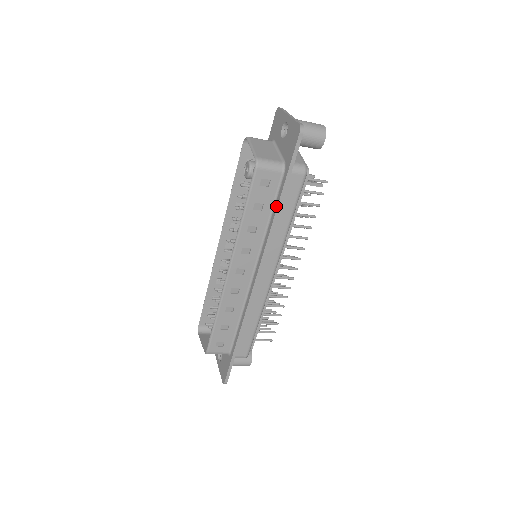
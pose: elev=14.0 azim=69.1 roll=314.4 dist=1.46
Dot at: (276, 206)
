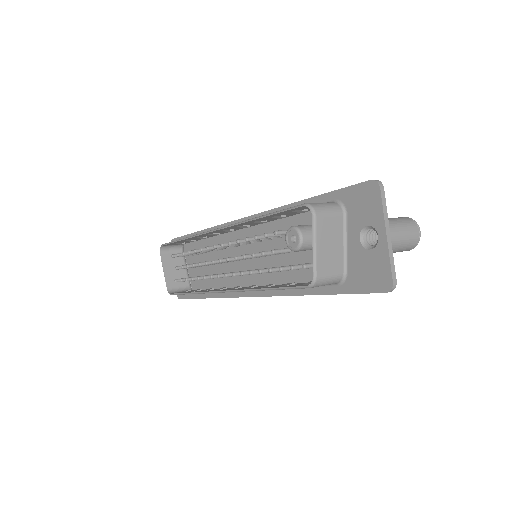
Dot at: (309, 292)
